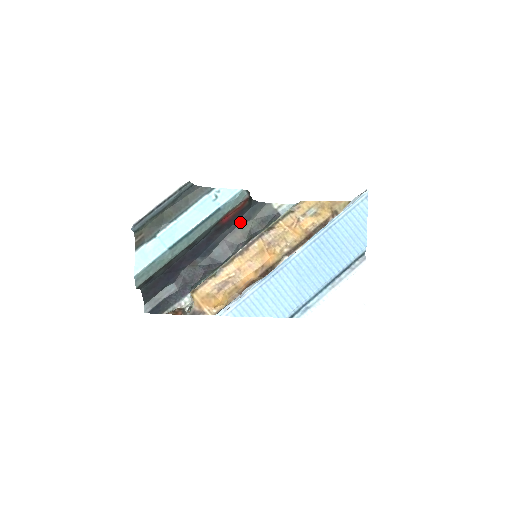
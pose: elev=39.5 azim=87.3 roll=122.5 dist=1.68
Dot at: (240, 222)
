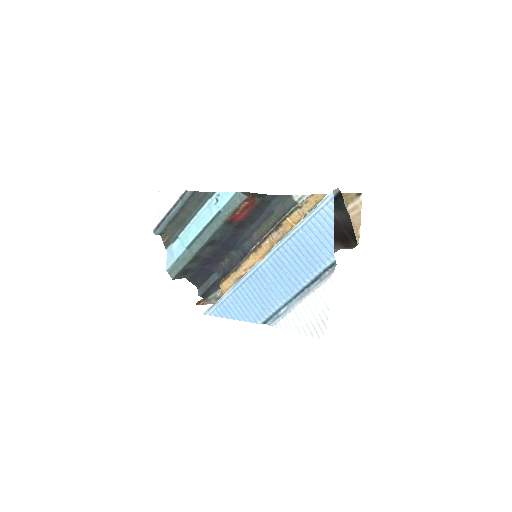
Dot at: (264, 216)
